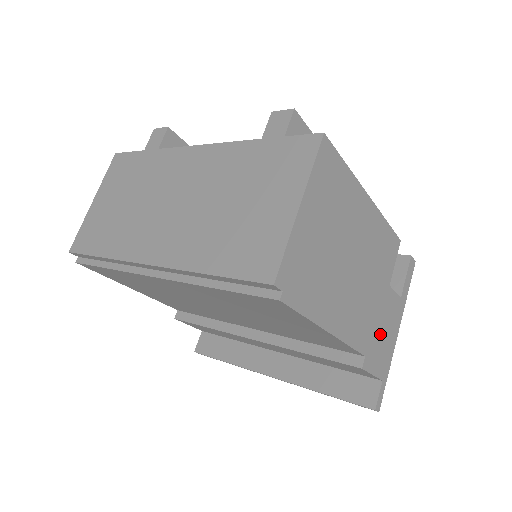
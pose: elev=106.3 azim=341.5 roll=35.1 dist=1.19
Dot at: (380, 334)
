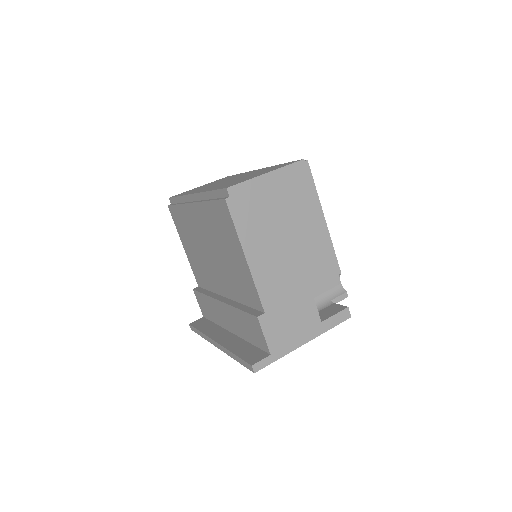
Dot at: (287, 318)
